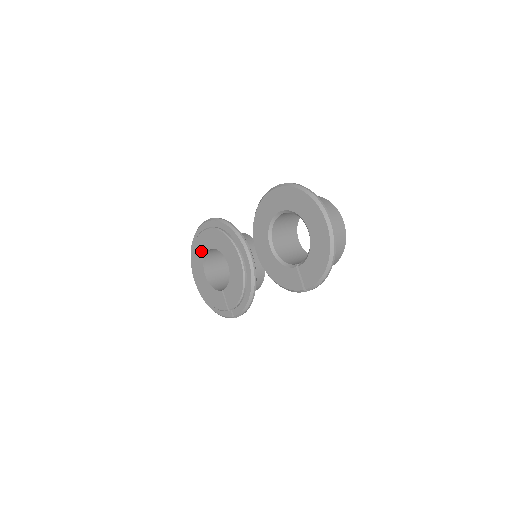
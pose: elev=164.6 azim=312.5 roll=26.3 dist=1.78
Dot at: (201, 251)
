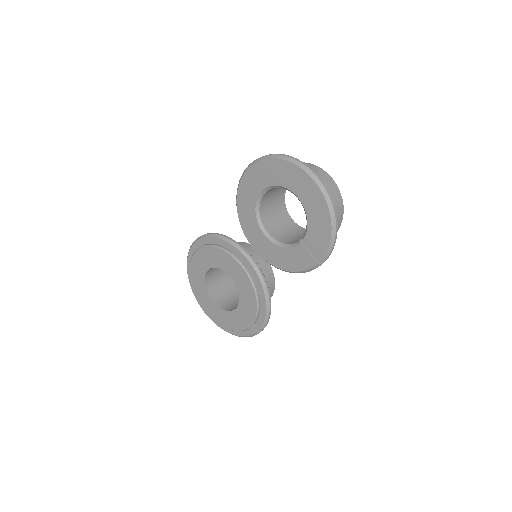
Dot at: (199, 277)
